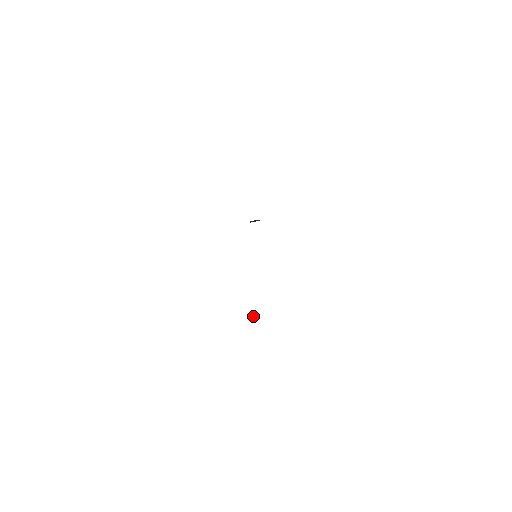
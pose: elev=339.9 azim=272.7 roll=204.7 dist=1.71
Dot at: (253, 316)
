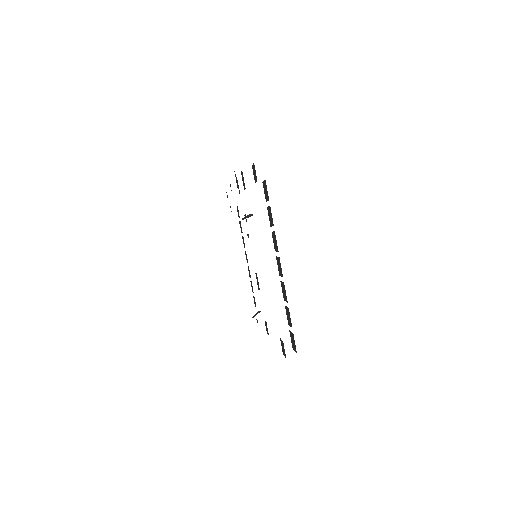
Dot at: (254, 316)
